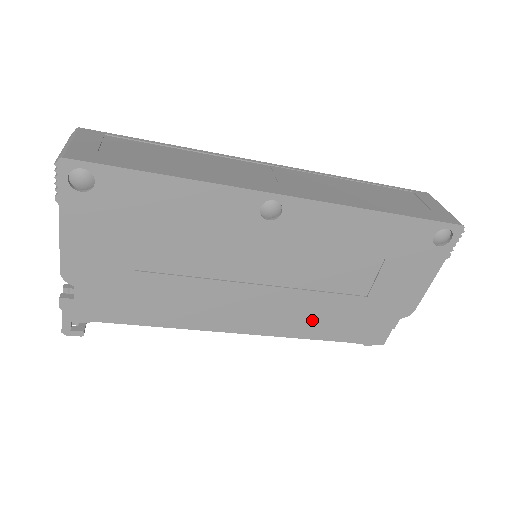
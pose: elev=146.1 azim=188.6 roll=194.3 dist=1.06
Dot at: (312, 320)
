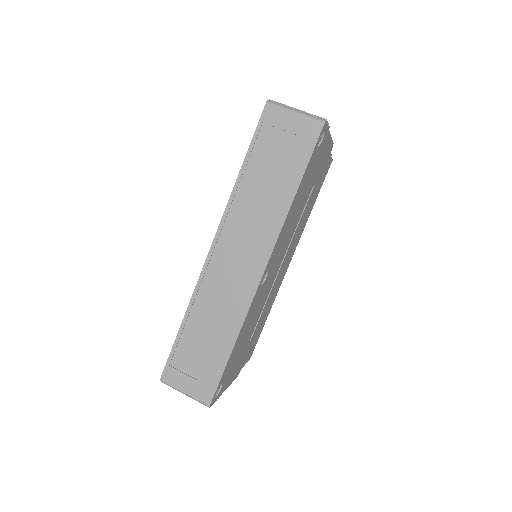
Dot at: (304, 221)
